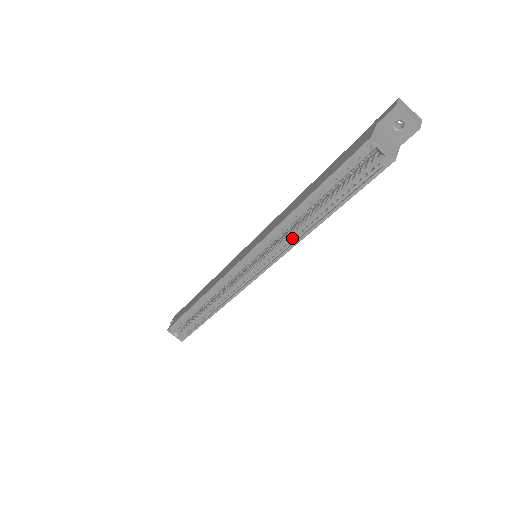
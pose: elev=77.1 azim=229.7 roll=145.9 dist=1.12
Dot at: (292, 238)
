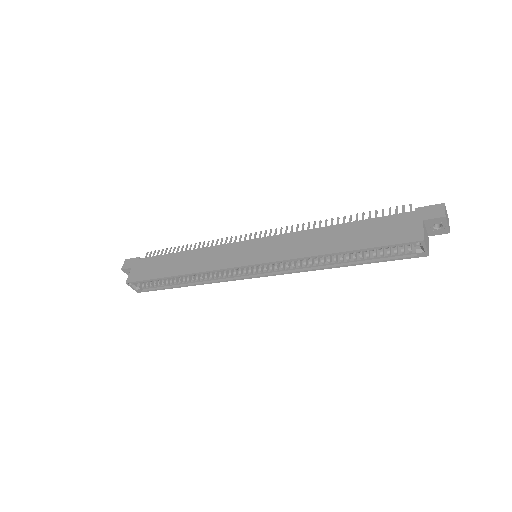
Dot at: (307, 264)
